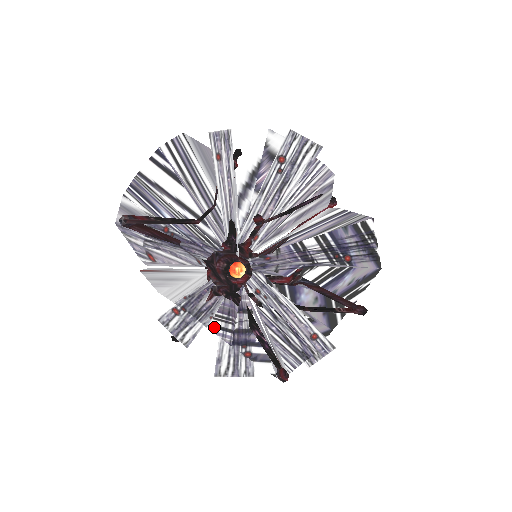
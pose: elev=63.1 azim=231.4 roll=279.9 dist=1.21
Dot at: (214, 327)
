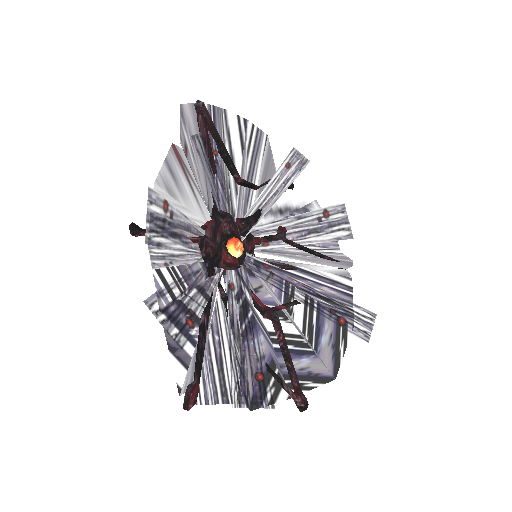
Dot at: (160, 276)
